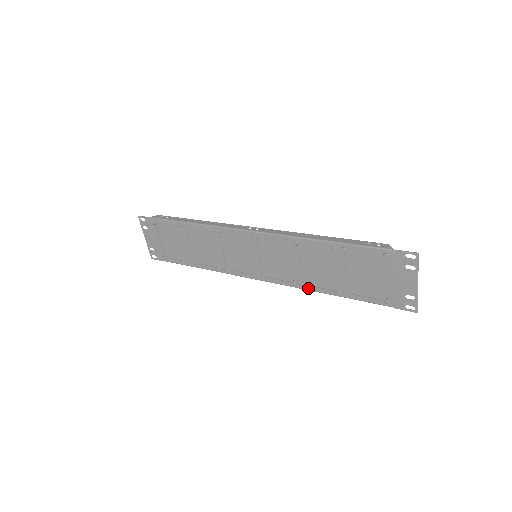
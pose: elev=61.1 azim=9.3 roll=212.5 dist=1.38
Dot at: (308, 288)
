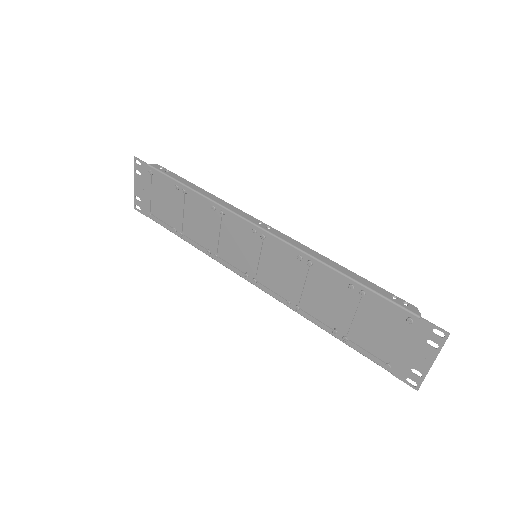
Dot at: (303, 314)
